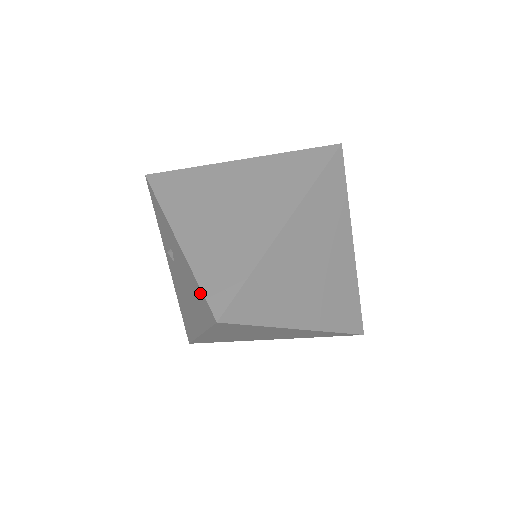
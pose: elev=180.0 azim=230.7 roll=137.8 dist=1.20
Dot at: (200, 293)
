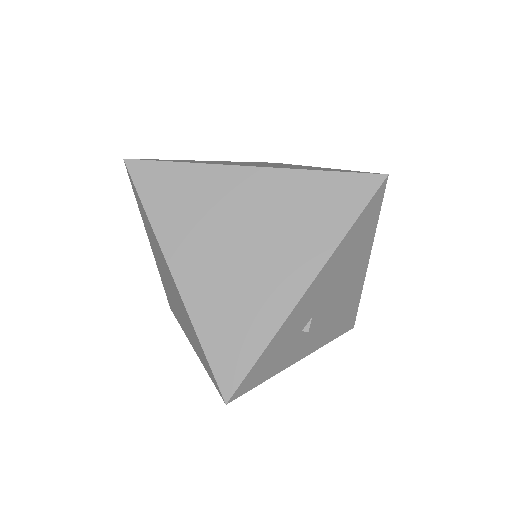
Dot at: occluded
